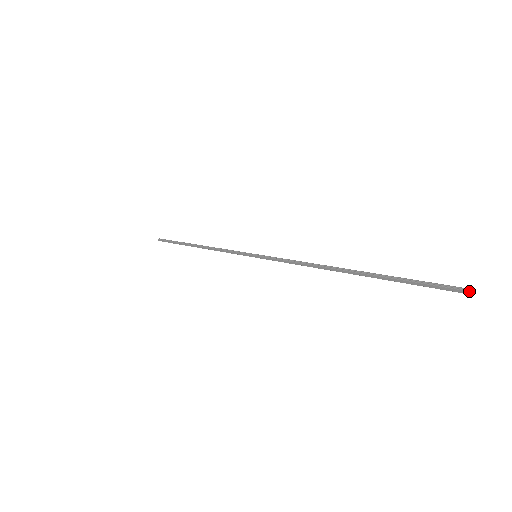
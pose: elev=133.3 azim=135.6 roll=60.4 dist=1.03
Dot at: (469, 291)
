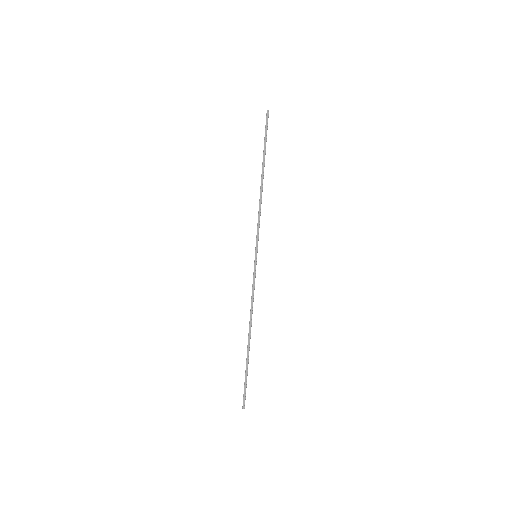
Dot at: (267, 110)
